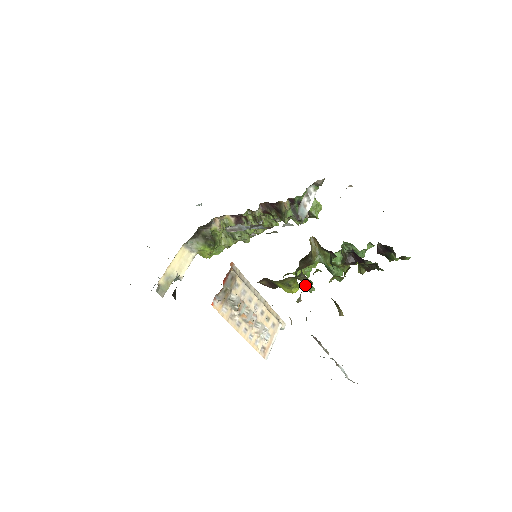
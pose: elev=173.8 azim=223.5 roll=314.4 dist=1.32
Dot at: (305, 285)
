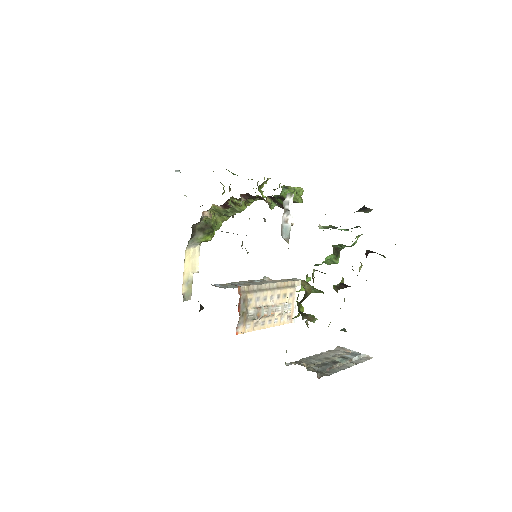
Dot at: (308, 320)
